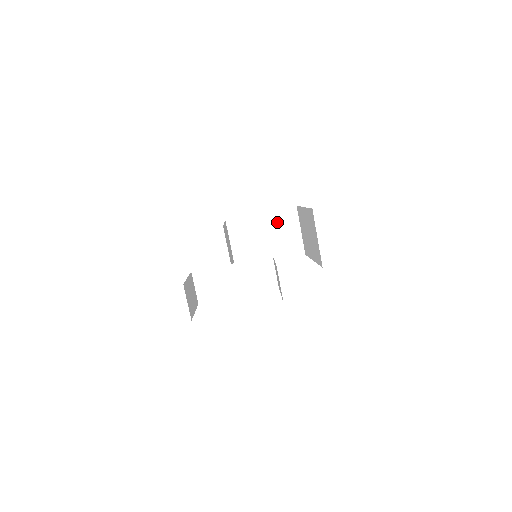
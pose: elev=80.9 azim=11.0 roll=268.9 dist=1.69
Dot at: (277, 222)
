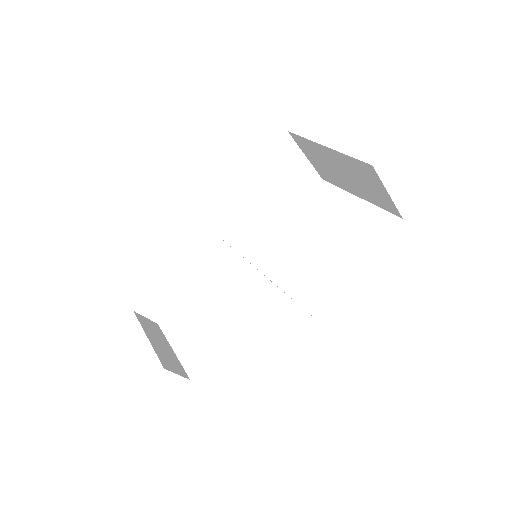
Dot at: (351, 167)
